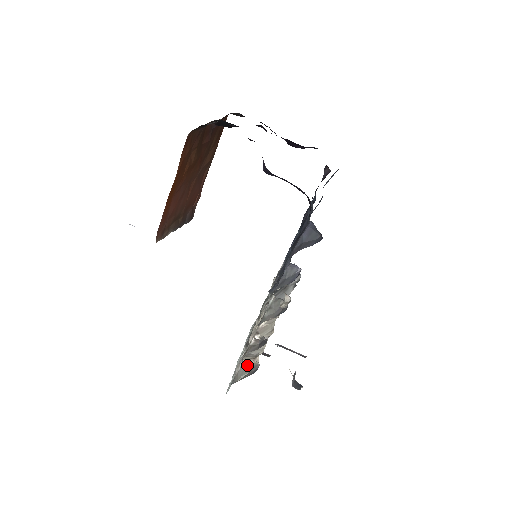
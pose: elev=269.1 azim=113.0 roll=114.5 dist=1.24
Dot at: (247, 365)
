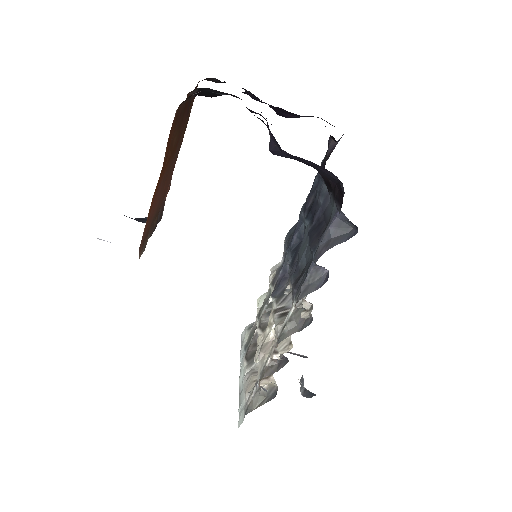
Dot at: (264, 390)
